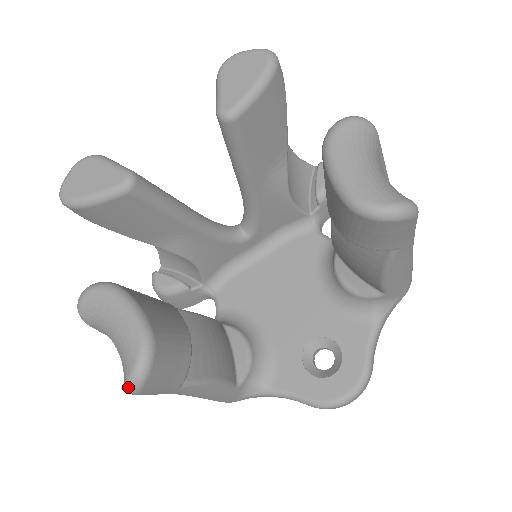
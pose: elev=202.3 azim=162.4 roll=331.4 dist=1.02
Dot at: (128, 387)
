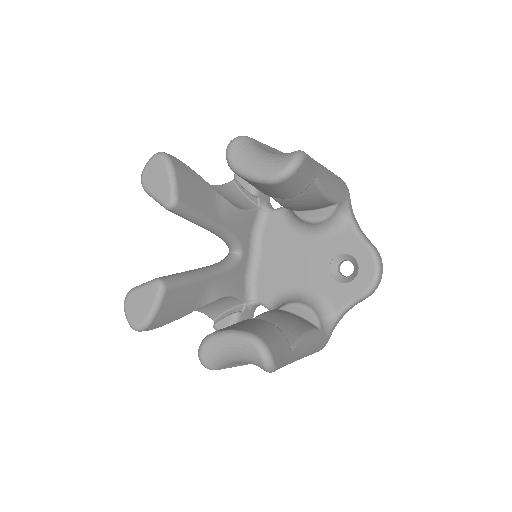
Dot at: (268, 368)
